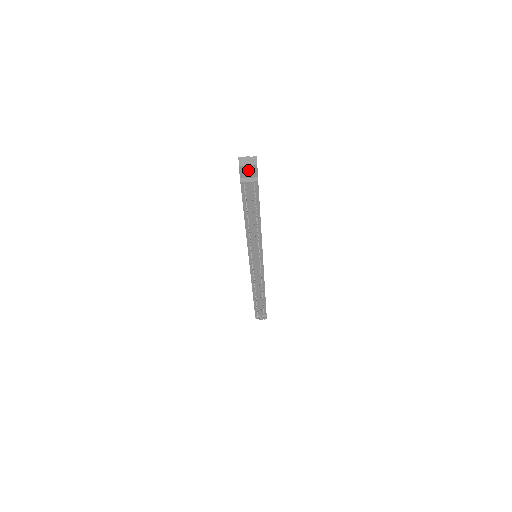
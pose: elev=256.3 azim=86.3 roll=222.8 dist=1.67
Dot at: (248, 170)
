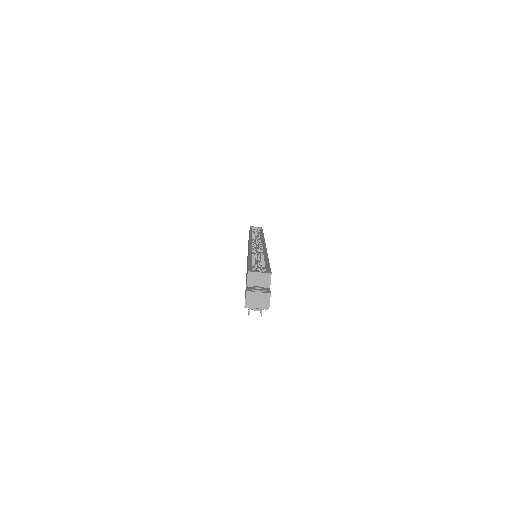
Dot at: occluded
